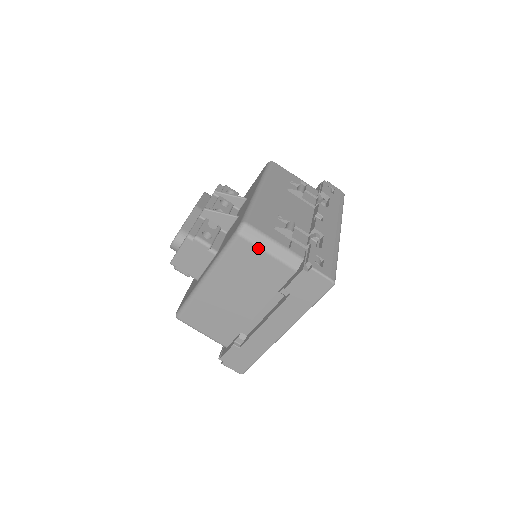
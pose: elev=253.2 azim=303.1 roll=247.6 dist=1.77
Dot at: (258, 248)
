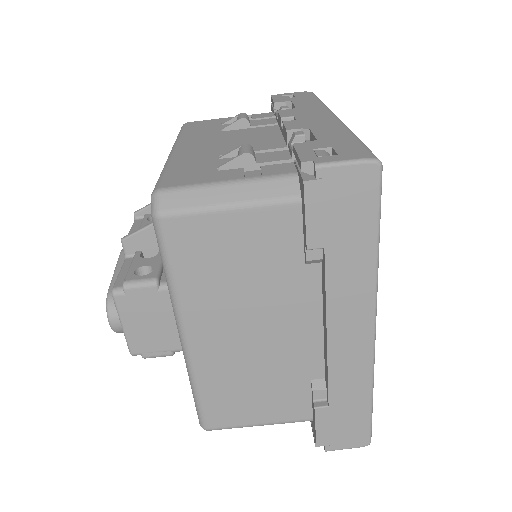
Dot at: (207, 214)
